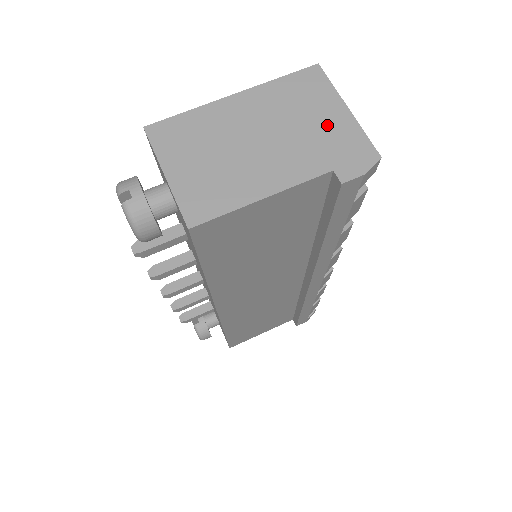
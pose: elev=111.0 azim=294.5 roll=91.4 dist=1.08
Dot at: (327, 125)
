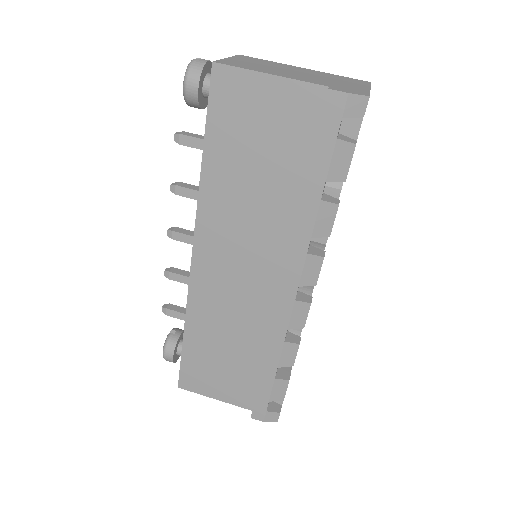
Dot at: (348, 85)
